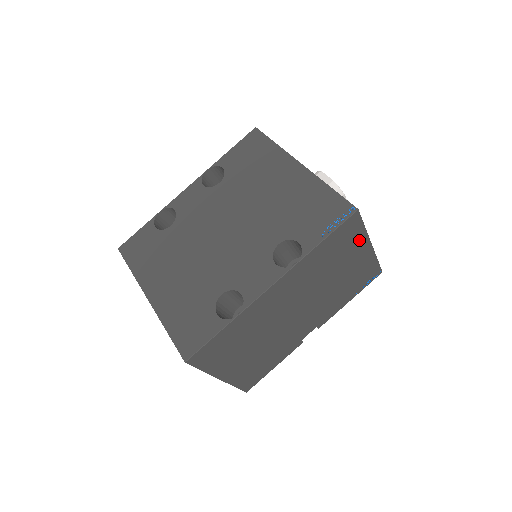
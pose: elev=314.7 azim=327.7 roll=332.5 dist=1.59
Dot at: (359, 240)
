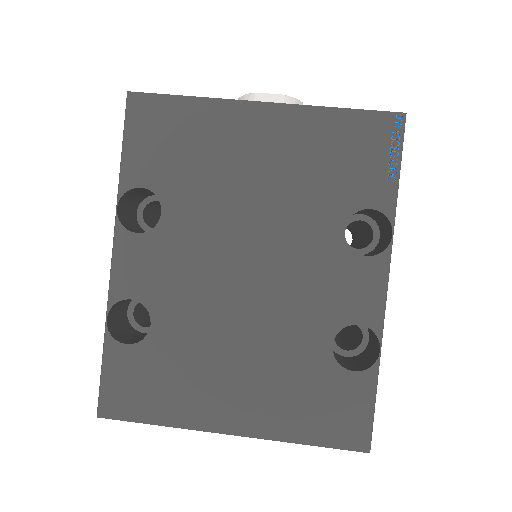
Dot at: occluded
